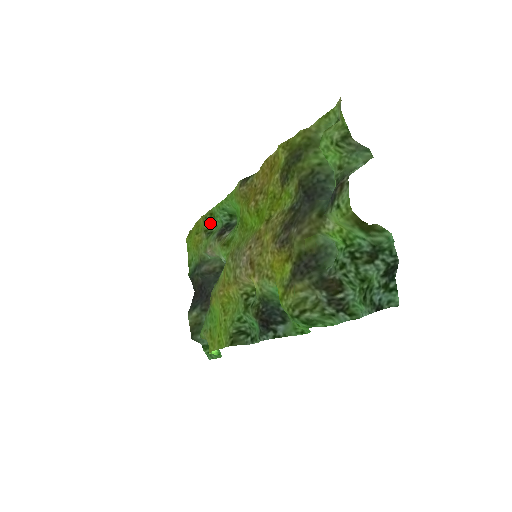
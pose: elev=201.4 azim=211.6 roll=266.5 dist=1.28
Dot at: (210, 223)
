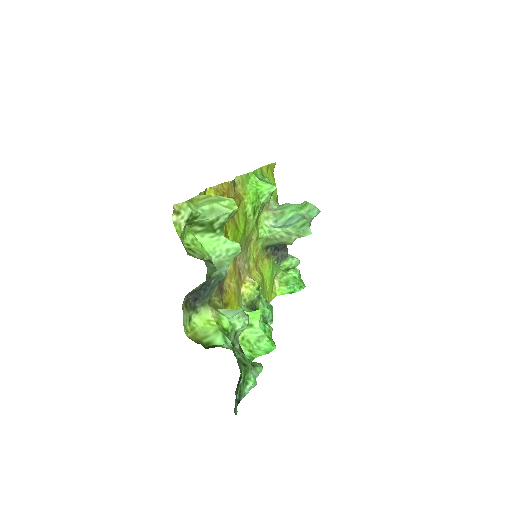
Dot at: occluded
